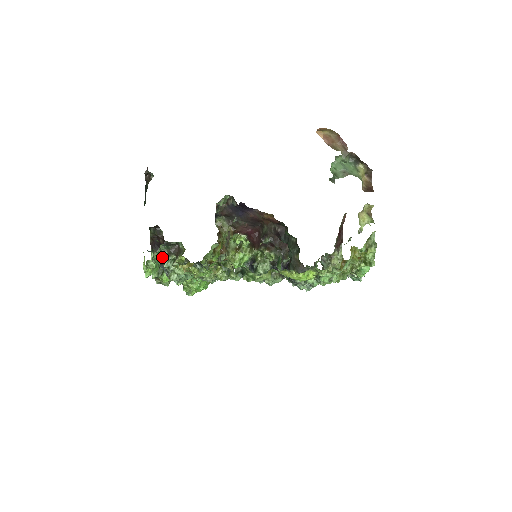
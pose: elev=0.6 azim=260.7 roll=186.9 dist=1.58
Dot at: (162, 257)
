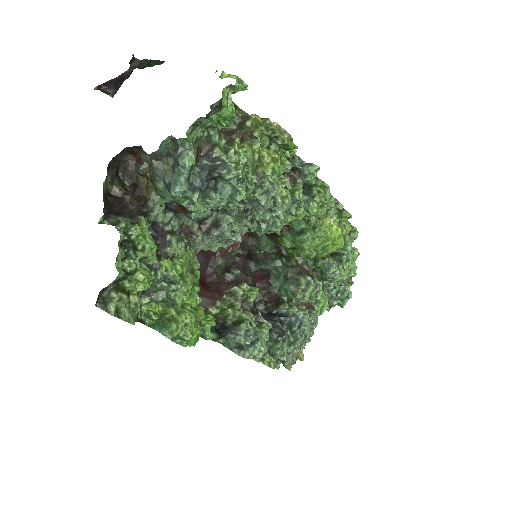
Dot at: (214, 128)
